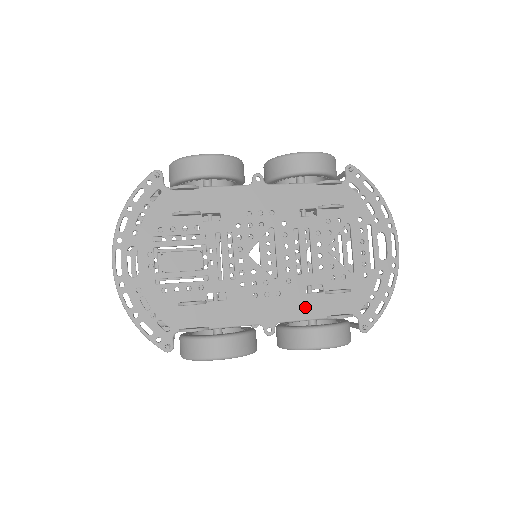
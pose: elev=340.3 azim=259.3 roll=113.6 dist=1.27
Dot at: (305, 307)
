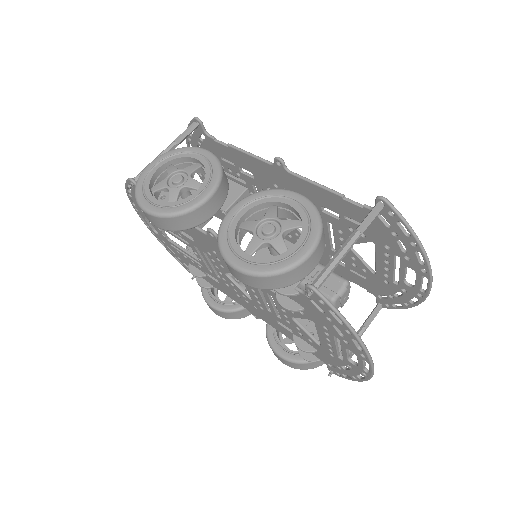
Dot at: (279, 328)
